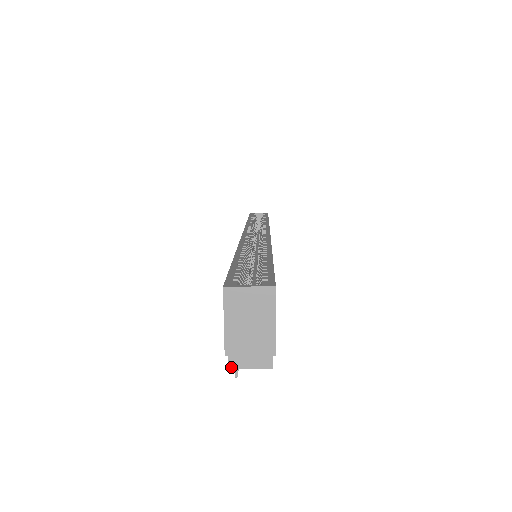
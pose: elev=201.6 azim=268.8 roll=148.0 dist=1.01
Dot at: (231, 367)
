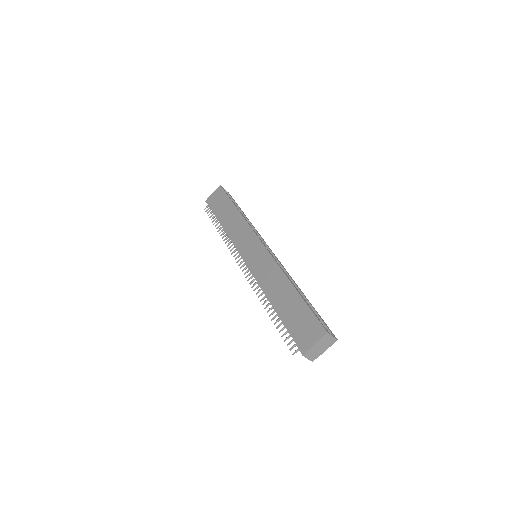
Dot at: (304, 356)
